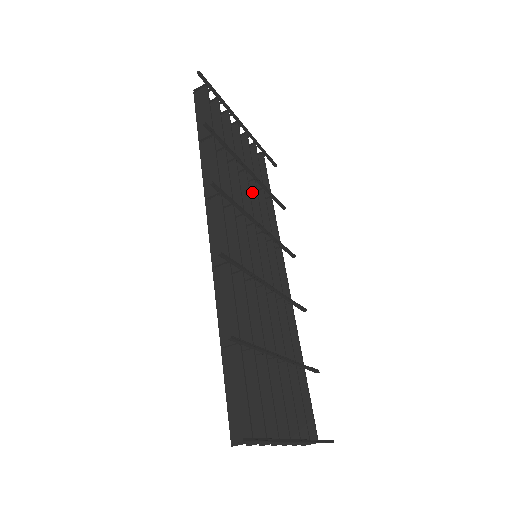
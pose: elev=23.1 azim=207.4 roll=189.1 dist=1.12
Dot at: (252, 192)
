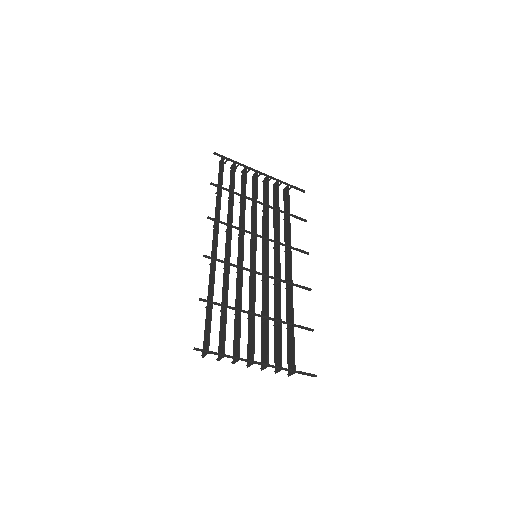
Dot at: (266, 215)
